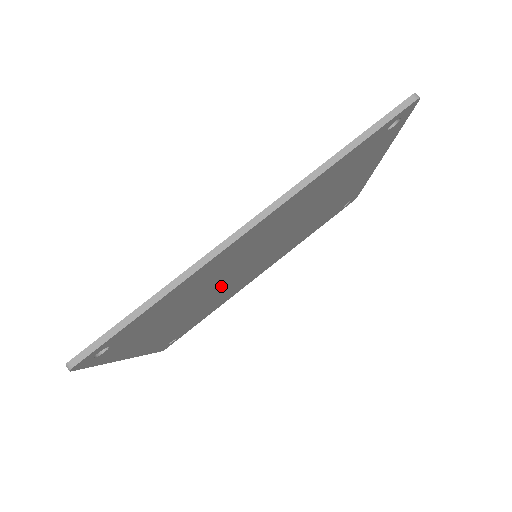
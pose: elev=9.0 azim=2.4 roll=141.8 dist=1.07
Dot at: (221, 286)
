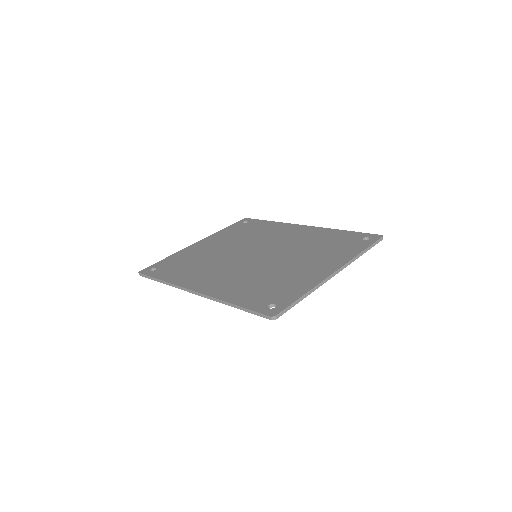
Dot at: occluded
